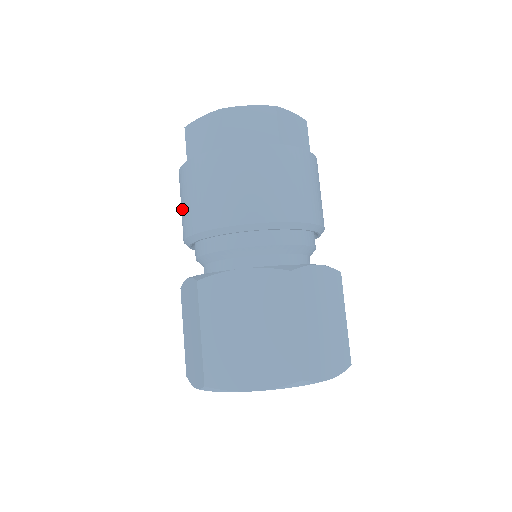
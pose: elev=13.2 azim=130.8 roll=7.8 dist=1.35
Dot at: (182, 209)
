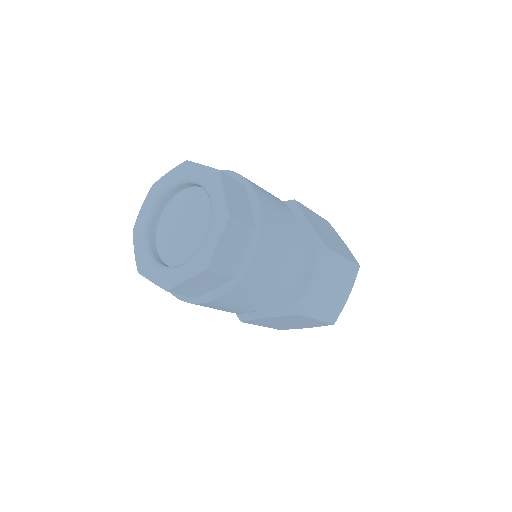
Dot at: occluded
